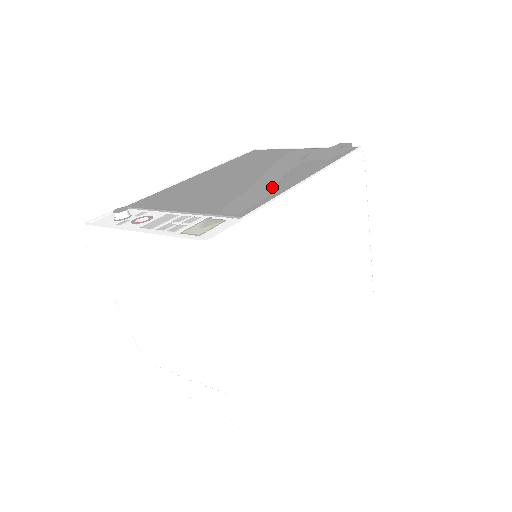
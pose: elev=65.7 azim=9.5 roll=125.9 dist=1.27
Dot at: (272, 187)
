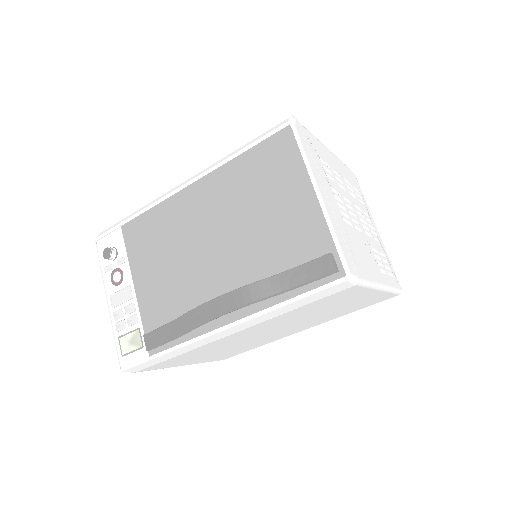
Dot at: occluded
